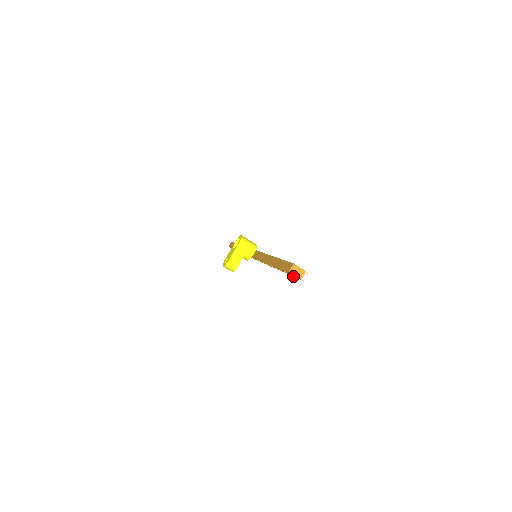
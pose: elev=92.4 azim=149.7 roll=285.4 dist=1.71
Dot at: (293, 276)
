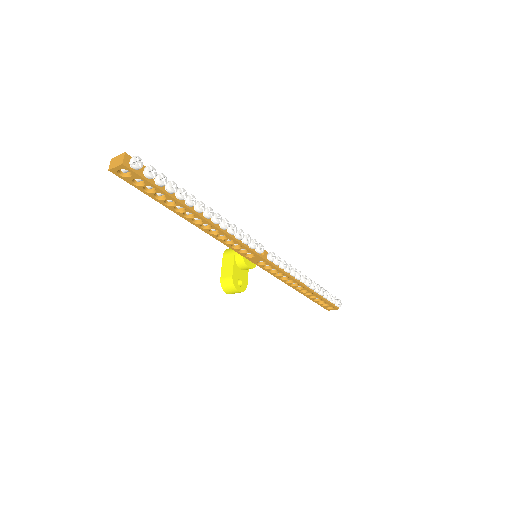
Dot at: (158, 185)
